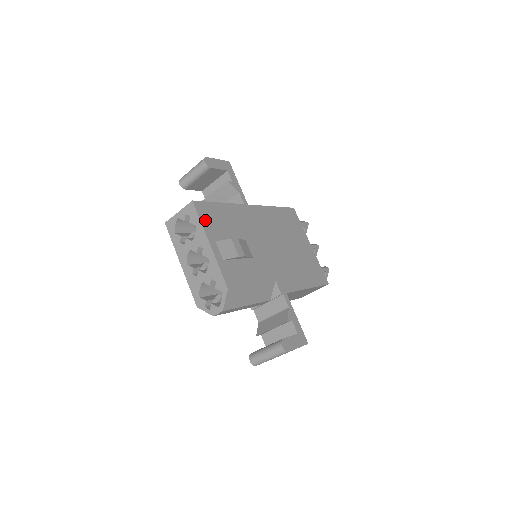
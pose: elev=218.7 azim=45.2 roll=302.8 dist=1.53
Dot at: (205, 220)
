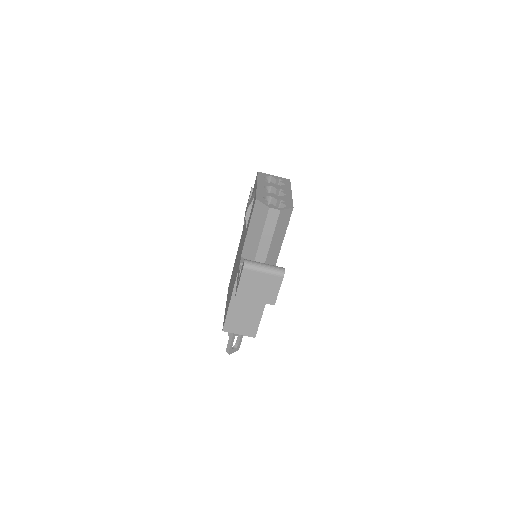
Dot at: occluded
